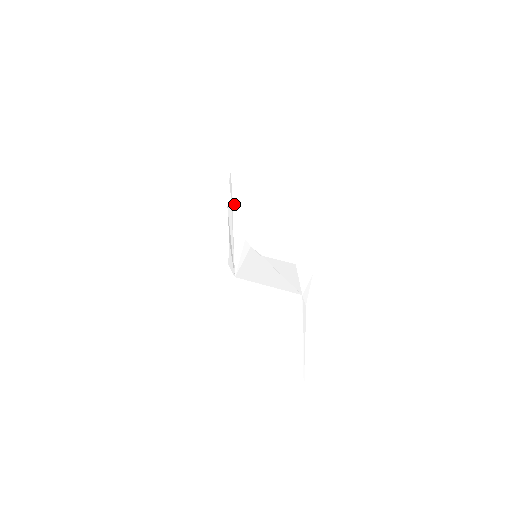
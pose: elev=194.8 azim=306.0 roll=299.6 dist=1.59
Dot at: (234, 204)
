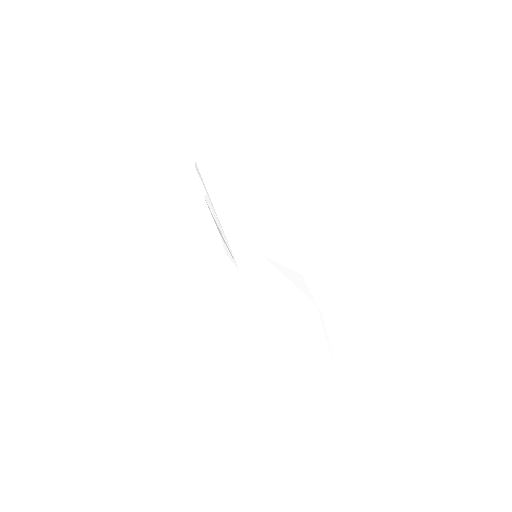
Dot at: (212, 198)
